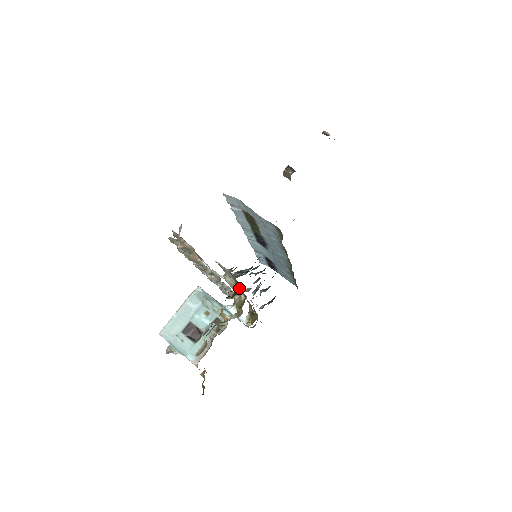
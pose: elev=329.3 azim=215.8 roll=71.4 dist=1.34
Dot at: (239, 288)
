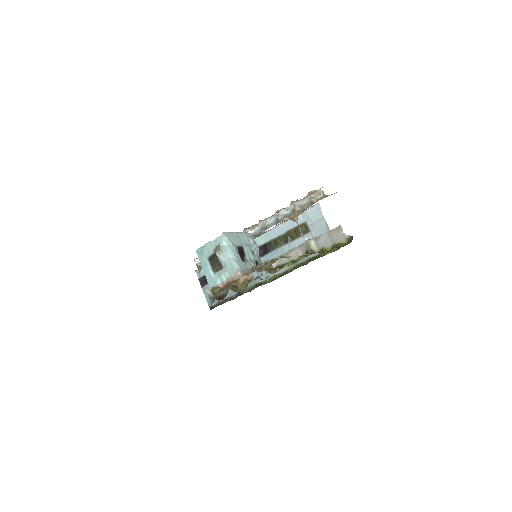
Dot at: (294, 256)
